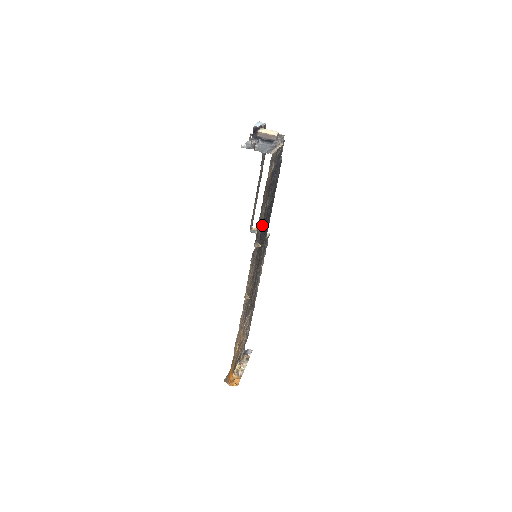
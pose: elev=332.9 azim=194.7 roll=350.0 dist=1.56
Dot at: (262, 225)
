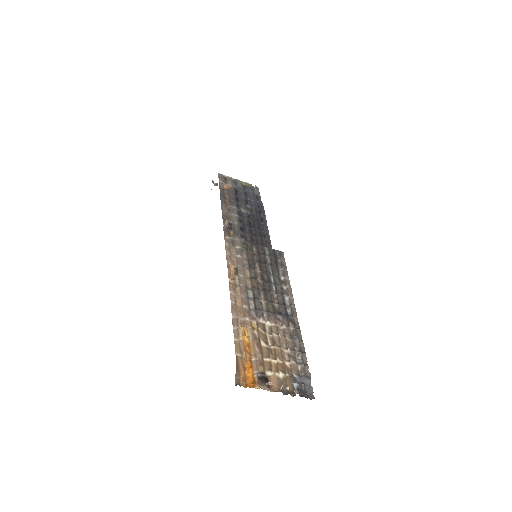
Dot at: (241, 222)
